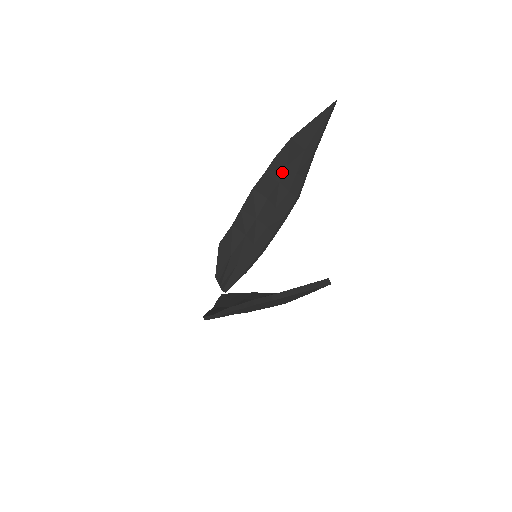
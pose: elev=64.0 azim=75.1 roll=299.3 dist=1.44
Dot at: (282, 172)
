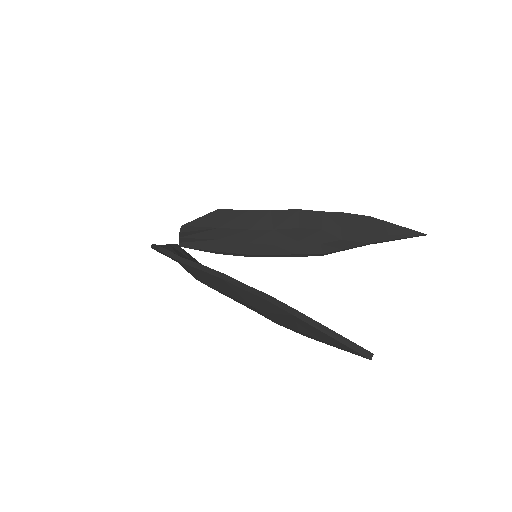
Dot at: (333, 226)
